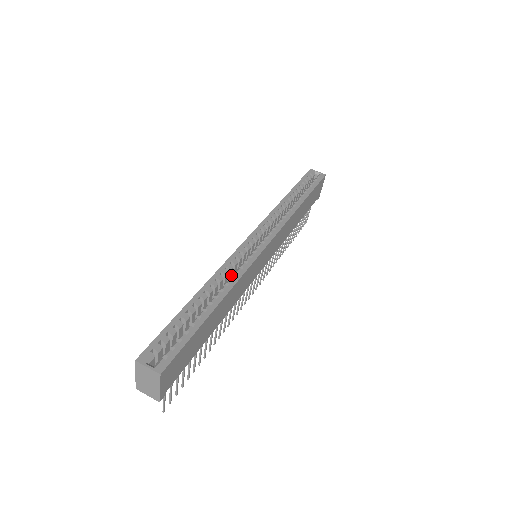
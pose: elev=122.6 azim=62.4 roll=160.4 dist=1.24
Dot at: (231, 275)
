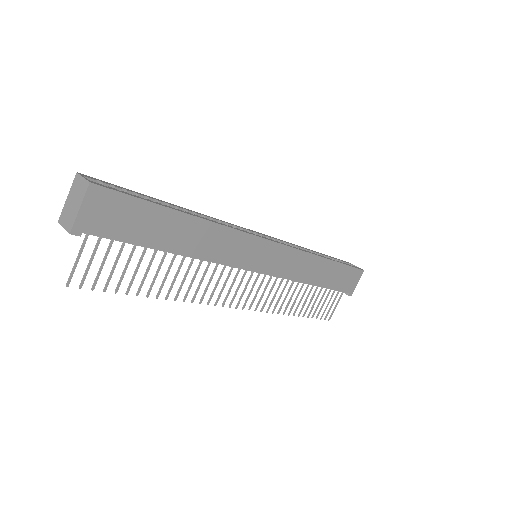
Dot at: occluded
